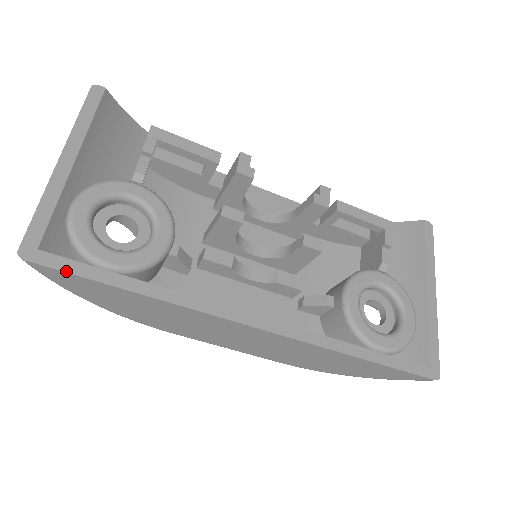
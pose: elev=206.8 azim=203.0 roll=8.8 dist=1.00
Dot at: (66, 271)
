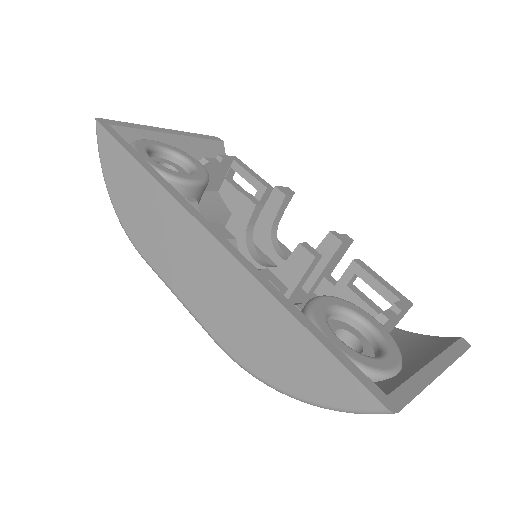
Dot at: (112, 135)
